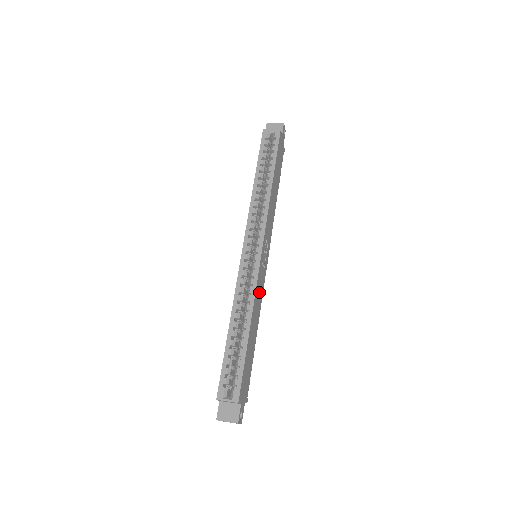
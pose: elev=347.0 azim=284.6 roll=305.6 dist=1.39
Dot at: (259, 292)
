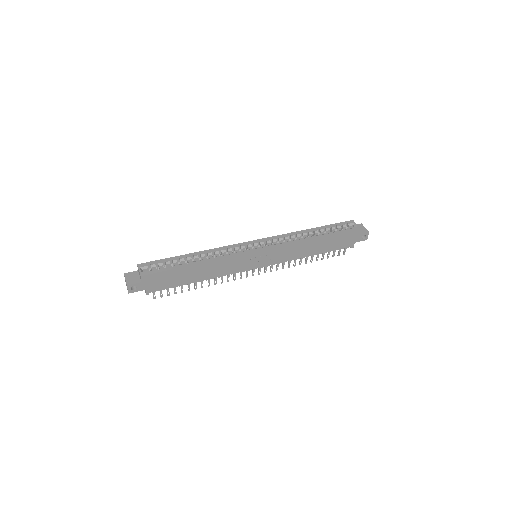
Dot at: (229, 266)
